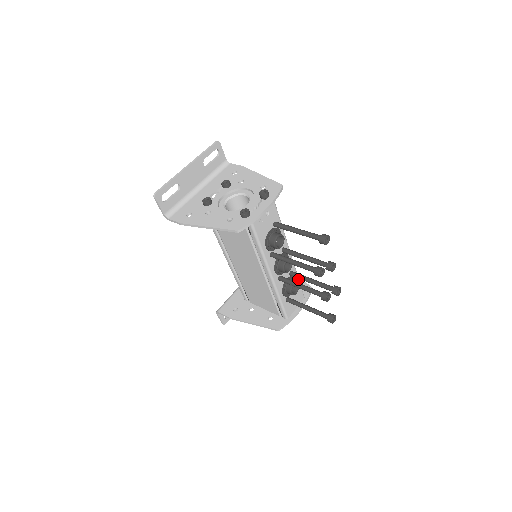
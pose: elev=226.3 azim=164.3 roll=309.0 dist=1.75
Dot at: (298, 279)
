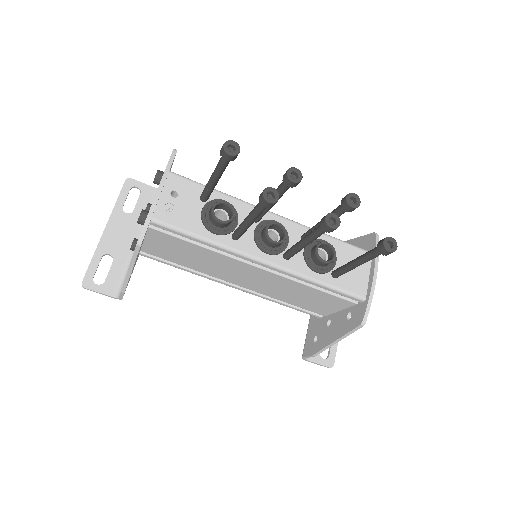
Dot at: (330, 238)
